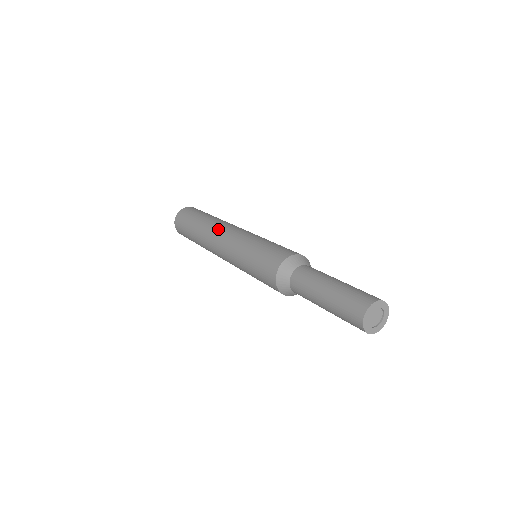
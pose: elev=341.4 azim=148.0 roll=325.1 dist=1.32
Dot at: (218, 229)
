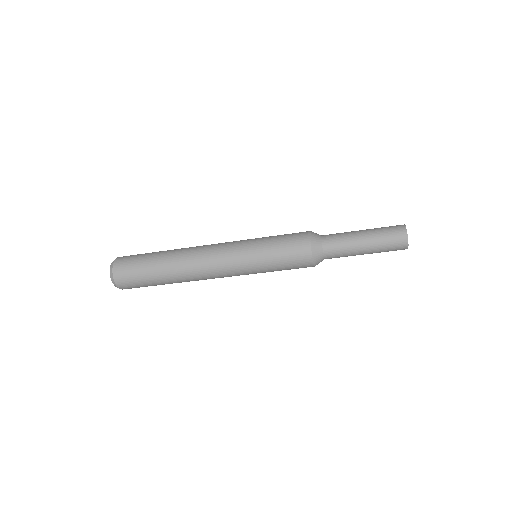
Dot at: occluded
